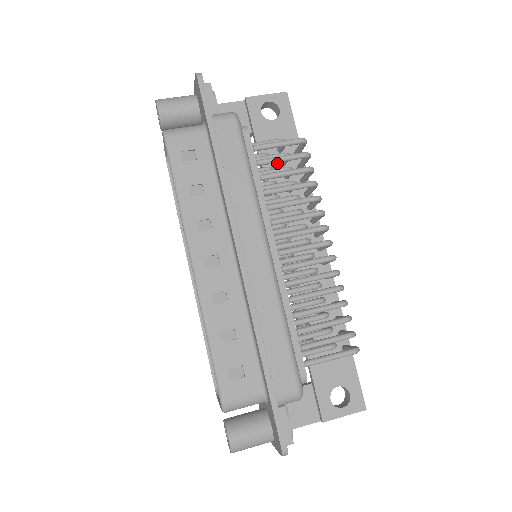
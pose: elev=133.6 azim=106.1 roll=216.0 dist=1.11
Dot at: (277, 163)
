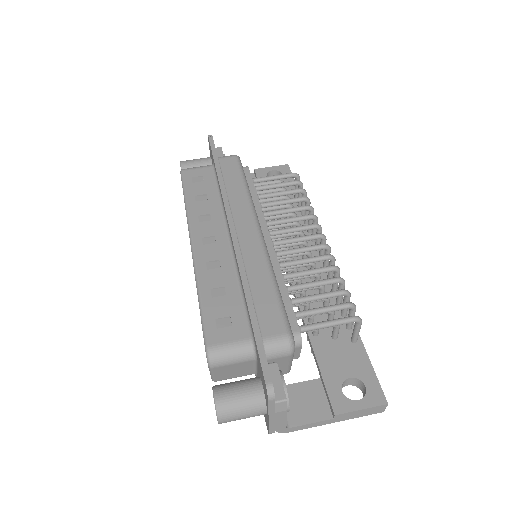
Dot at: occluded
